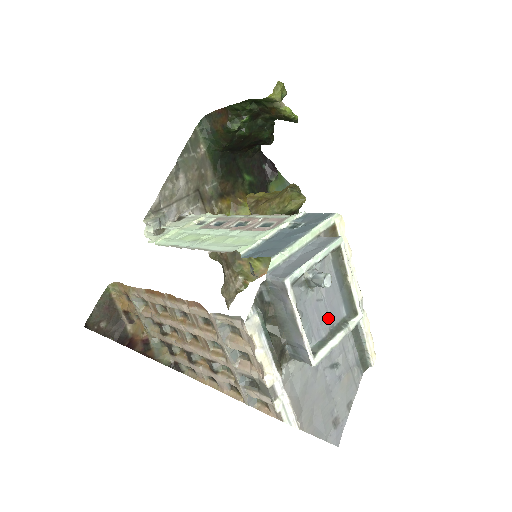
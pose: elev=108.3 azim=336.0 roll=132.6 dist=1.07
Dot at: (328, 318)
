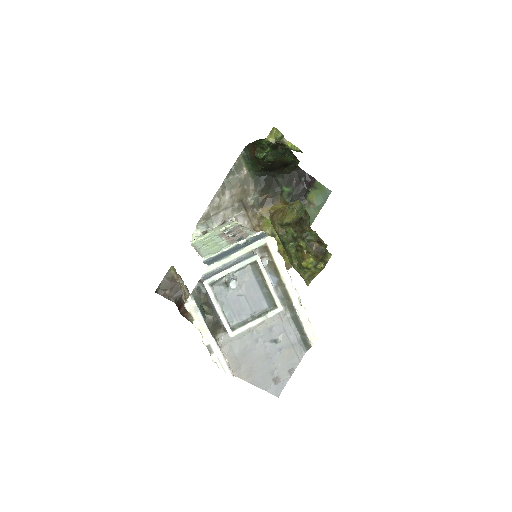
Dot at: (250, 308)
